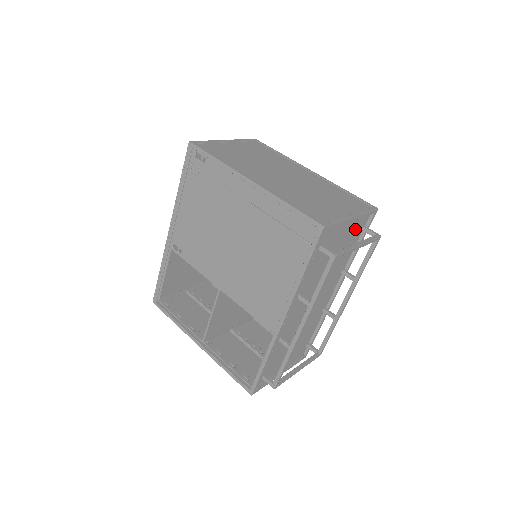
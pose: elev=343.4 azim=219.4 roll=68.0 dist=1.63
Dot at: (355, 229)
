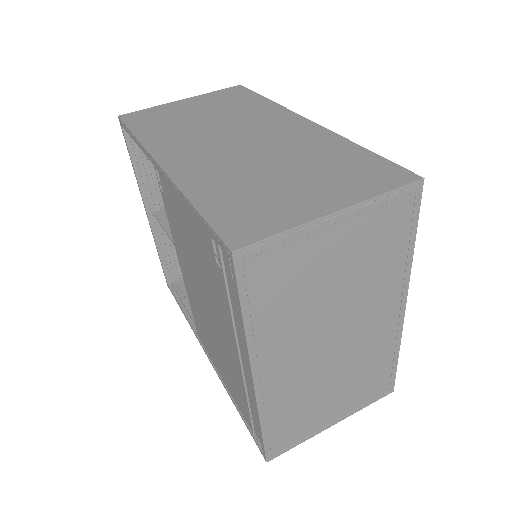
Dot at: occluded
